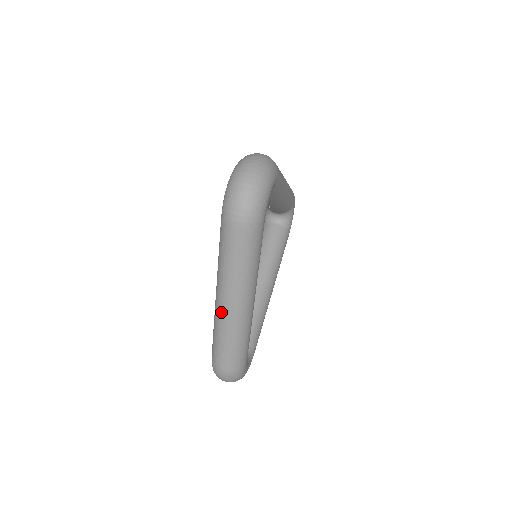
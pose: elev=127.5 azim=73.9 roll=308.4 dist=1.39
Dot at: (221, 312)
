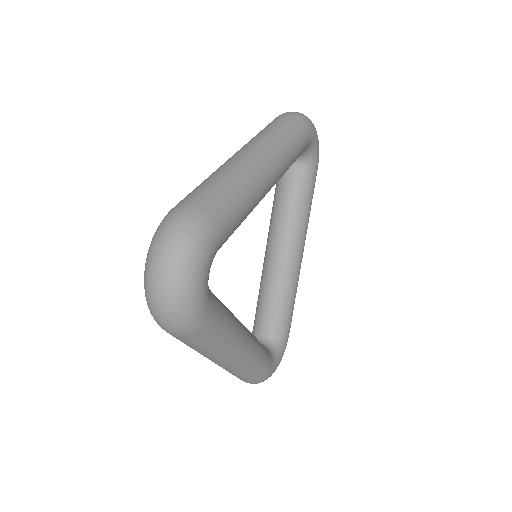
Dot at: occluded
